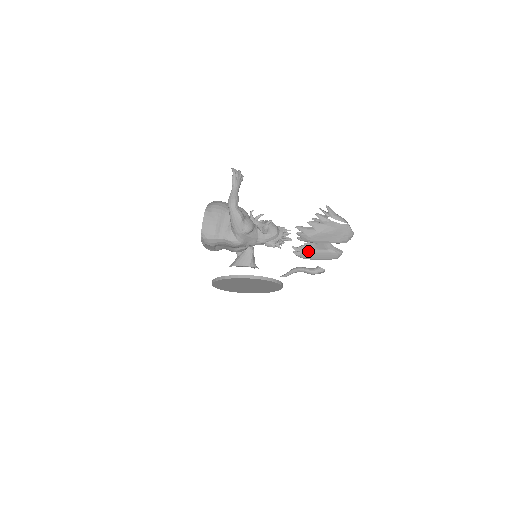
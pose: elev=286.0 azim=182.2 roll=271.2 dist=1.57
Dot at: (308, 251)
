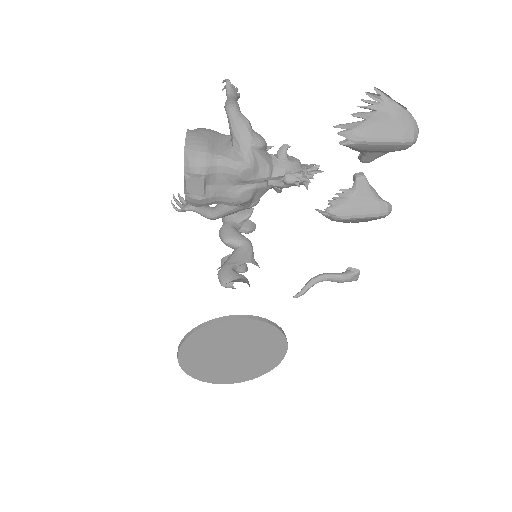
Dot at: (345, 202)
